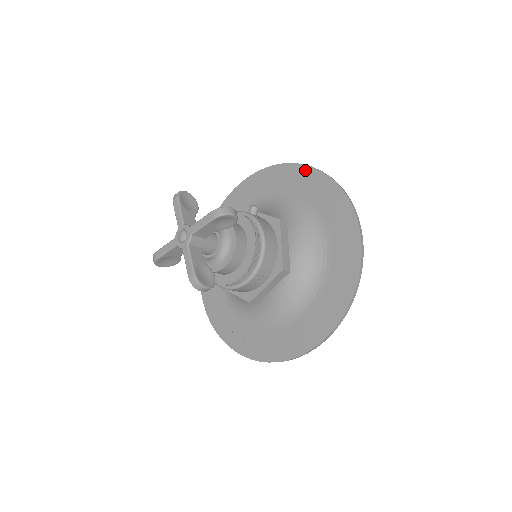
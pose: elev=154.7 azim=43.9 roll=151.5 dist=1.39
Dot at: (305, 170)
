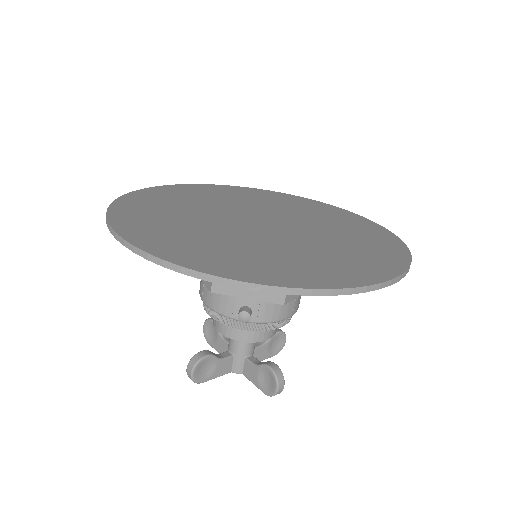
Dot at: (252, 287)
